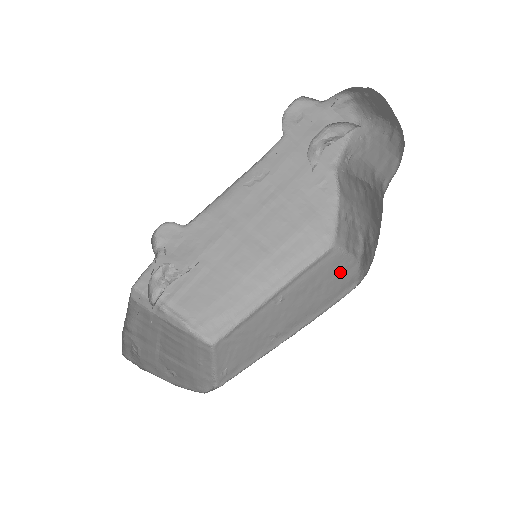
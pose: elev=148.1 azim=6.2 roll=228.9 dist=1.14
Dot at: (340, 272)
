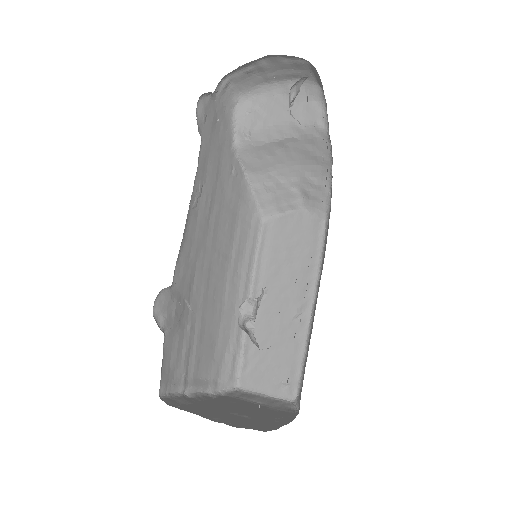
Dot at: (296, 228)
